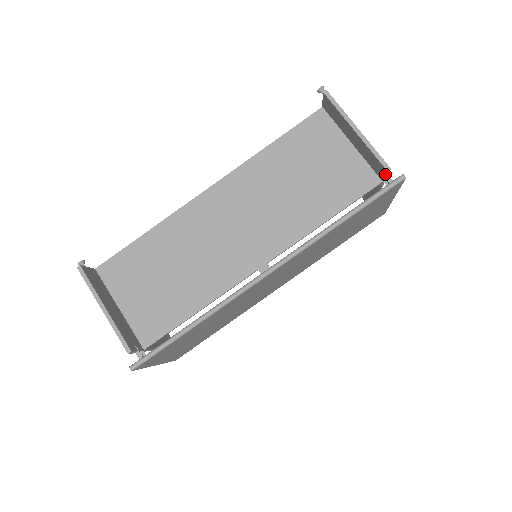
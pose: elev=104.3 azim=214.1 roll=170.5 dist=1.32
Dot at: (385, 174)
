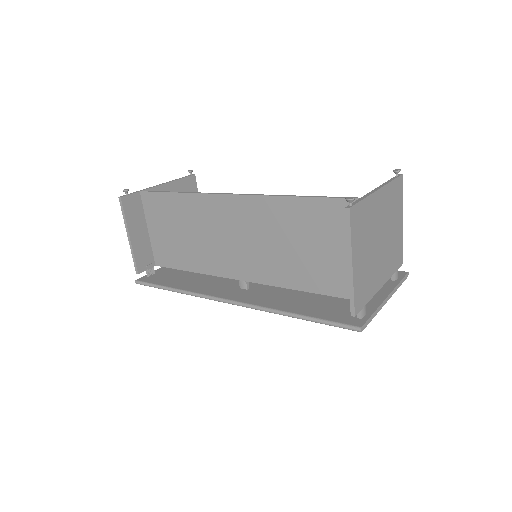
Dot at: occluded
